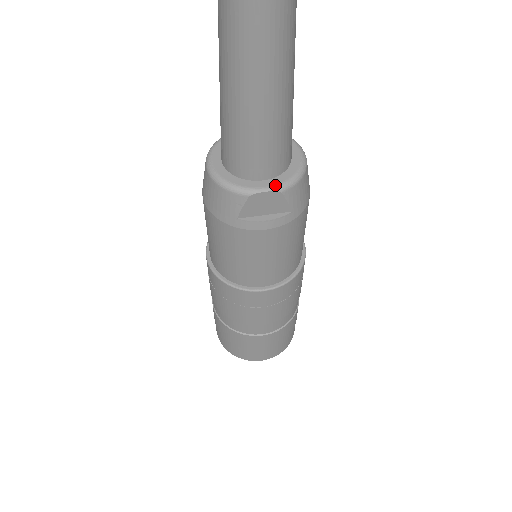
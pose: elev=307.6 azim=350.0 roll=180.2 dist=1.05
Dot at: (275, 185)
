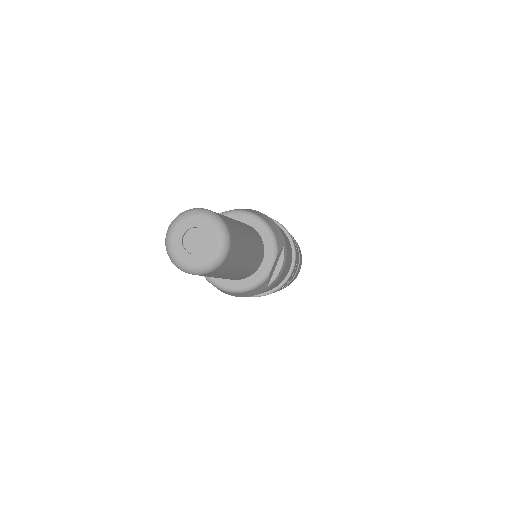
Dot at: (272, 257)
